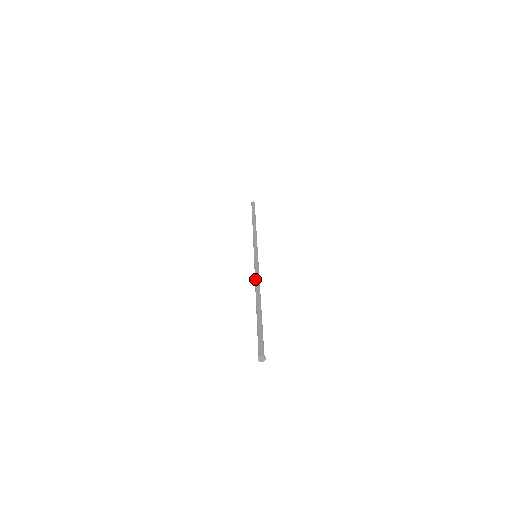
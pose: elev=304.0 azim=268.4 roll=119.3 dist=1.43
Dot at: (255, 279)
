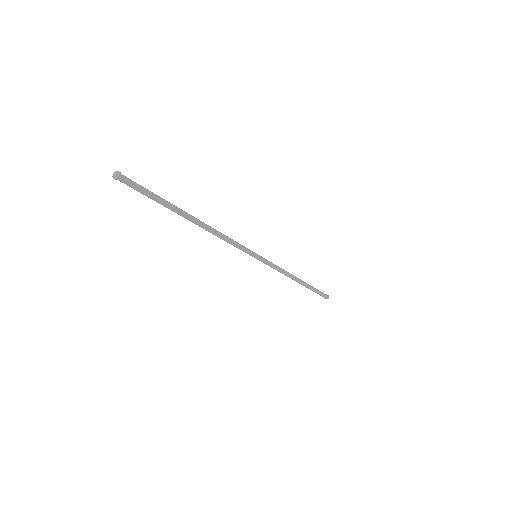
Dot at: (221, 235)
